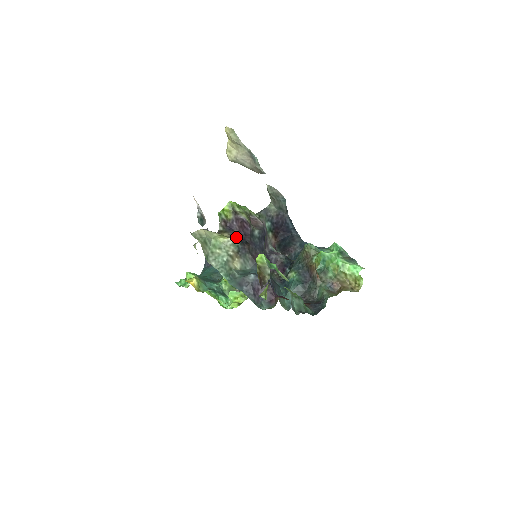
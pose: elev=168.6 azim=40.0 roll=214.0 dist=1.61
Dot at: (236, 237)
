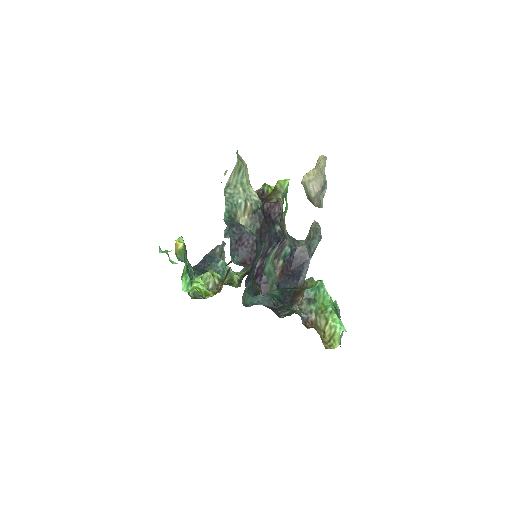
Dot at: occluded
